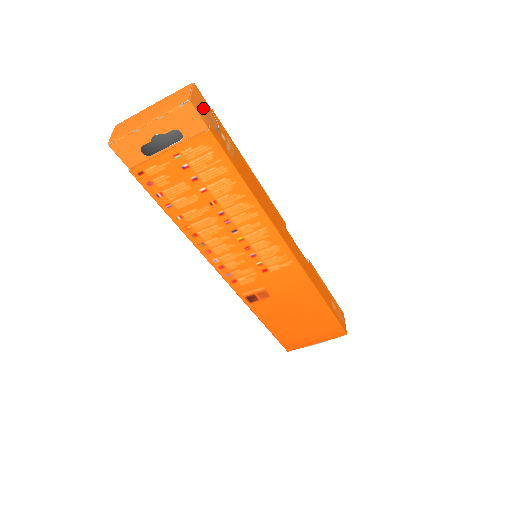
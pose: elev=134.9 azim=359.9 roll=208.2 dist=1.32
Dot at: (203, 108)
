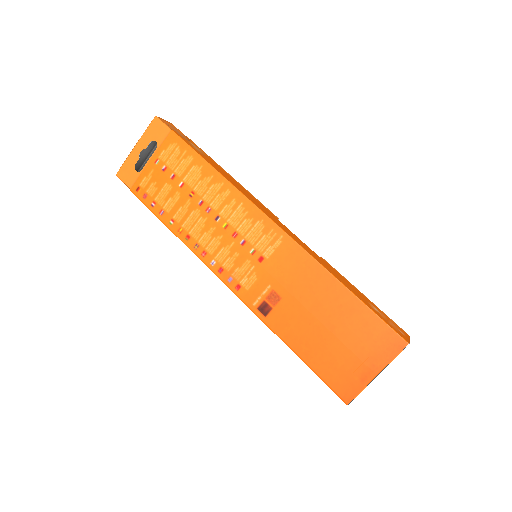
Dot at: (173, 128)
